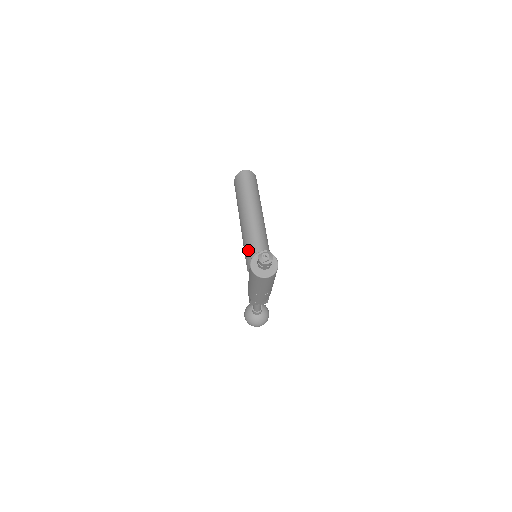
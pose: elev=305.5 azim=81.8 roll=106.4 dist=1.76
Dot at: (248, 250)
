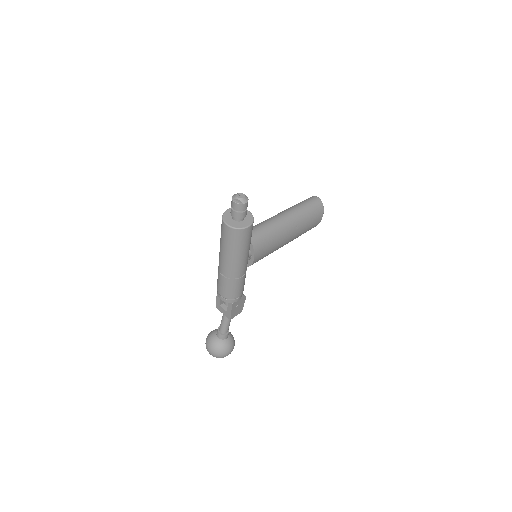
Dot at: occluded
